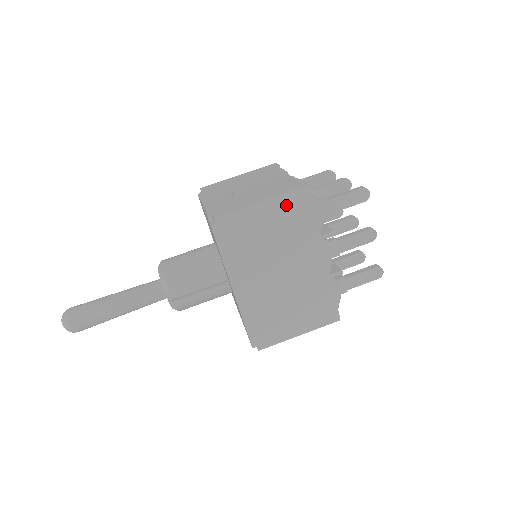
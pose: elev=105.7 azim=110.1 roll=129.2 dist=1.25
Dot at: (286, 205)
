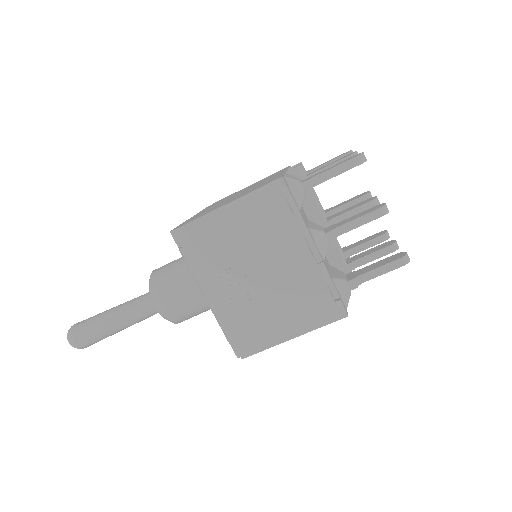
Dot at: occluded
